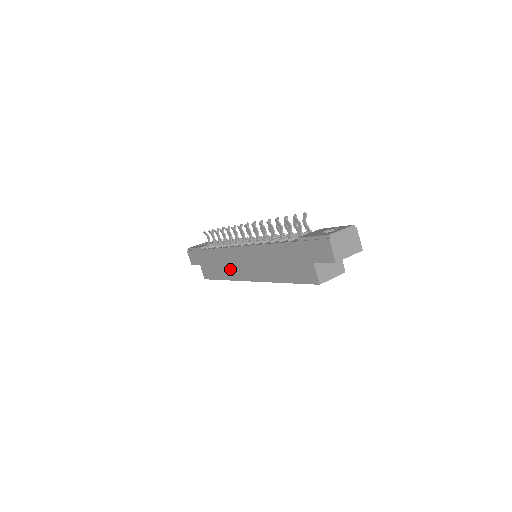
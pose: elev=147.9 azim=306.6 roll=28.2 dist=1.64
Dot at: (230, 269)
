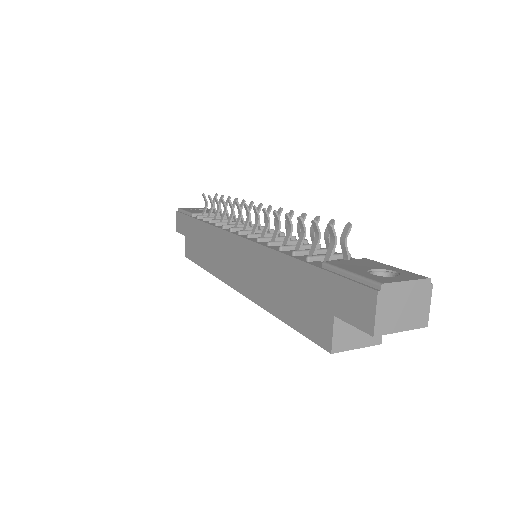
Dot at: (216, 259)
